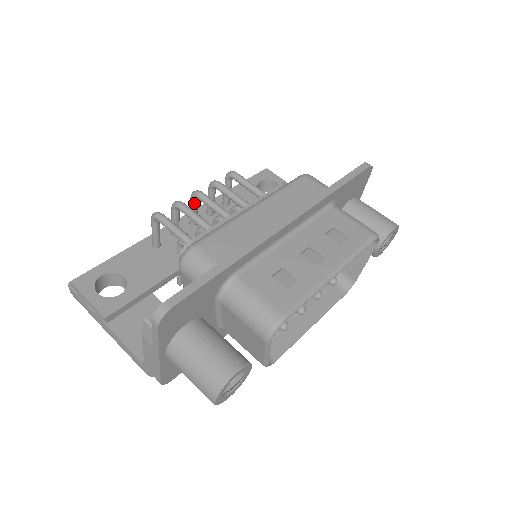
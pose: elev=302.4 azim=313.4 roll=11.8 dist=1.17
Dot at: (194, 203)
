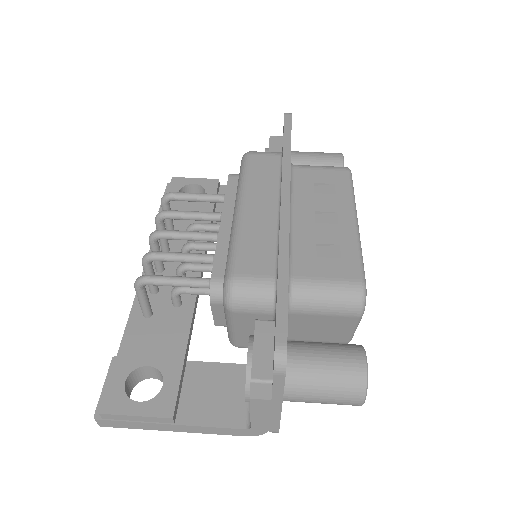
Dot at: (156, 247)
